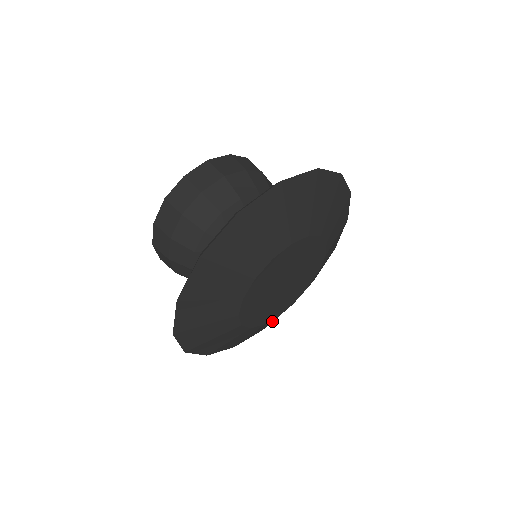
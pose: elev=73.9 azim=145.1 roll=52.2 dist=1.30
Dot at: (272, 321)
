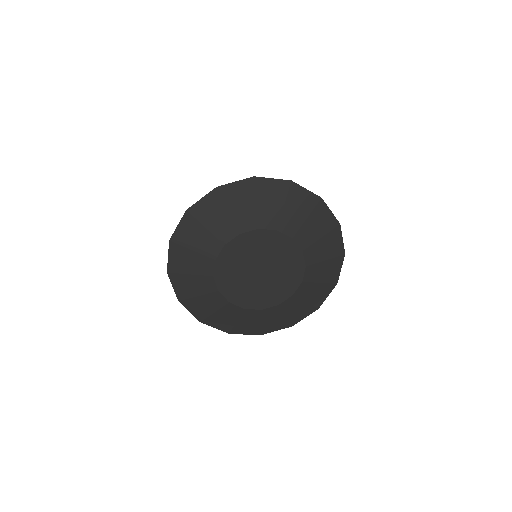
Dot at: (238, 318)
